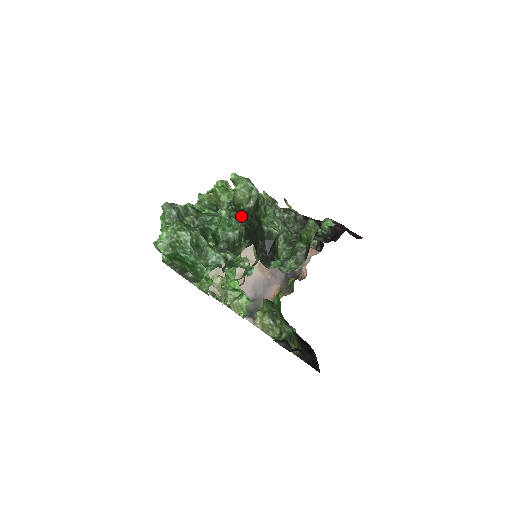
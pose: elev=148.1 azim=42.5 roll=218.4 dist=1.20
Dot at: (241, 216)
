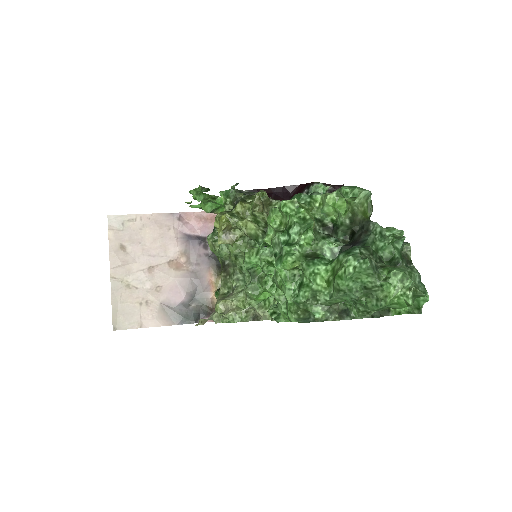
Dot at: occluded
